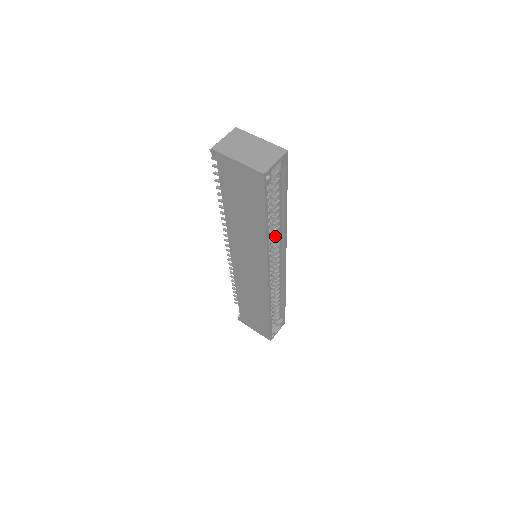
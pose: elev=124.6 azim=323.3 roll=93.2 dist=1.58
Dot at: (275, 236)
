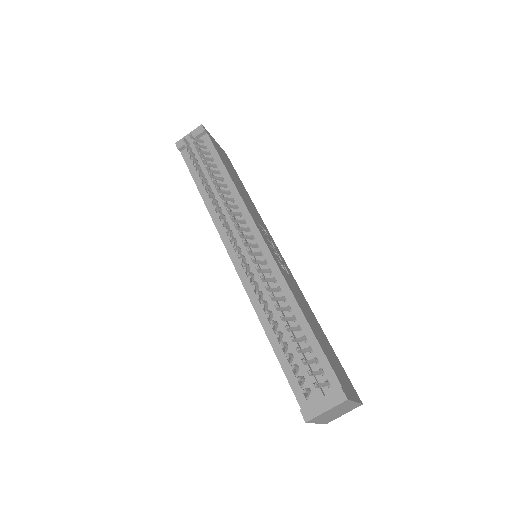
Dot at: occluded
